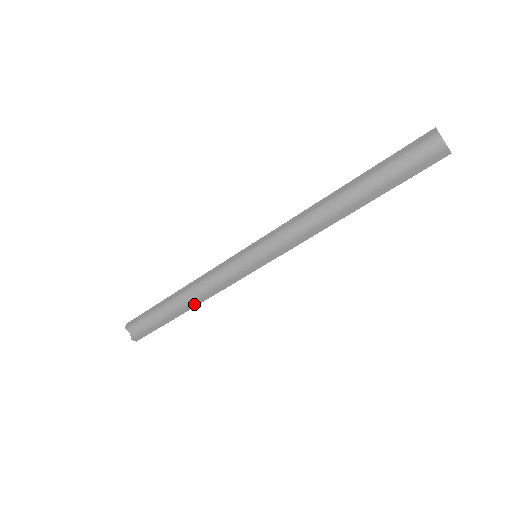
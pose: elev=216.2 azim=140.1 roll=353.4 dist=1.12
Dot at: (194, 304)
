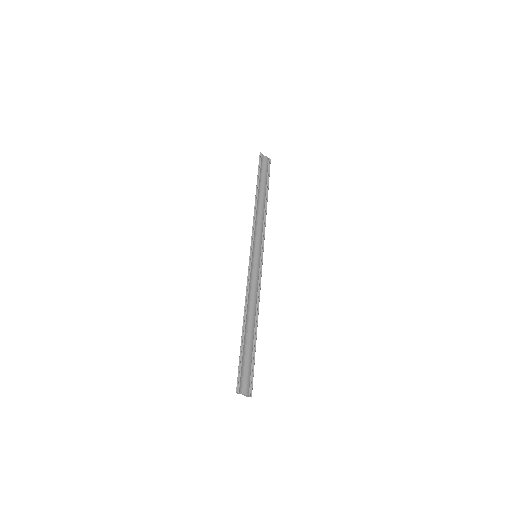
Dot at: (264, 208)
